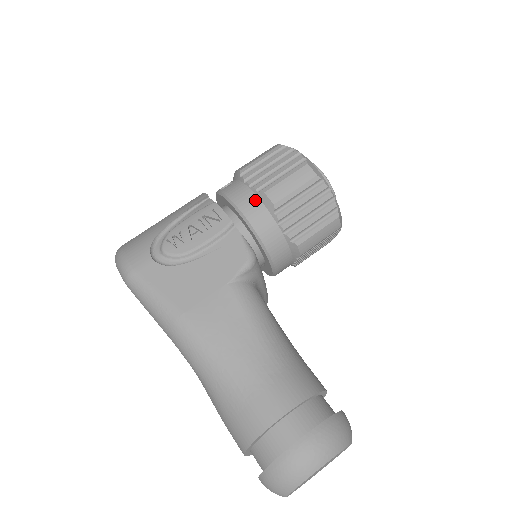
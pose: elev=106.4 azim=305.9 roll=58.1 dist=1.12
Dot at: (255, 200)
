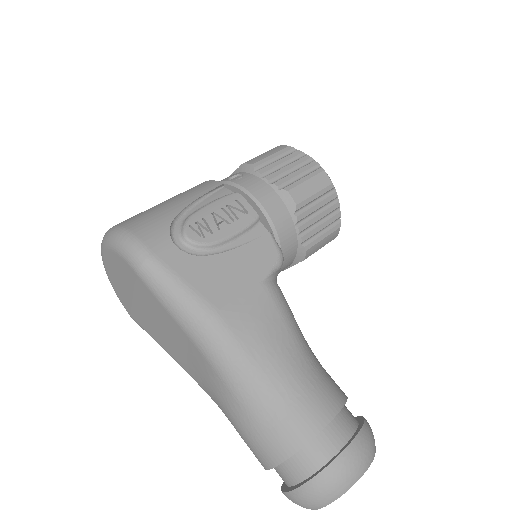
Dot at: (276, 197)
